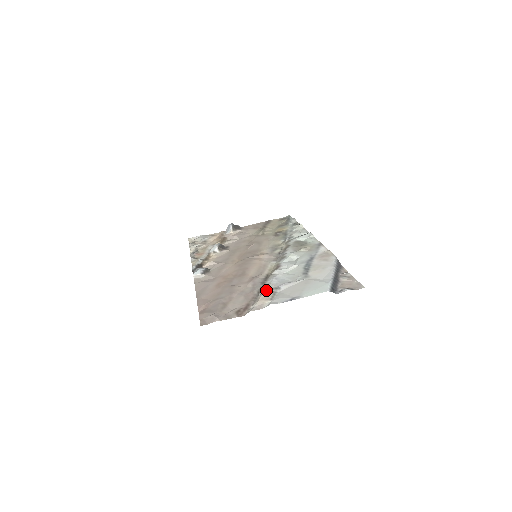
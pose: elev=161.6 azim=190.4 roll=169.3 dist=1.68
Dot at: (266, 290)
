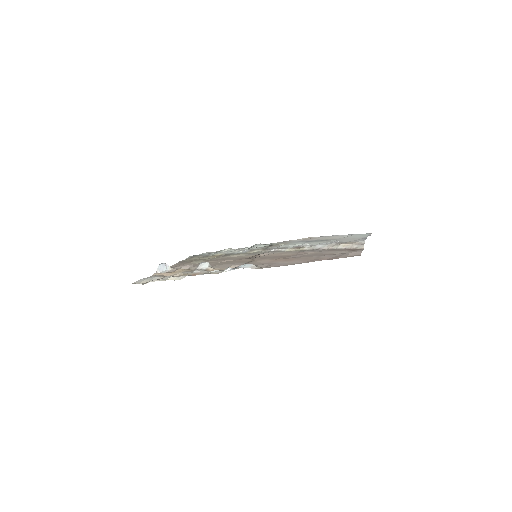
Dot at: (336, 245)
